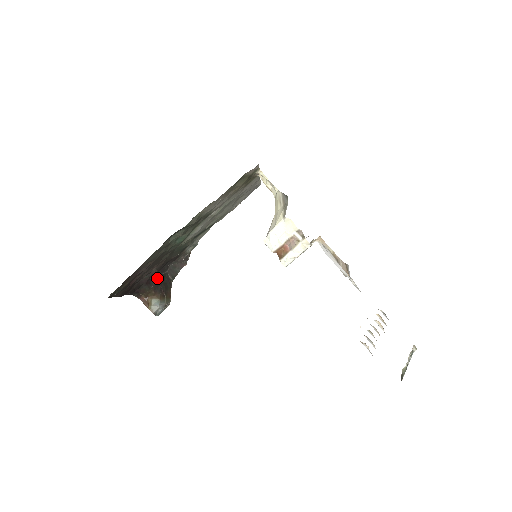
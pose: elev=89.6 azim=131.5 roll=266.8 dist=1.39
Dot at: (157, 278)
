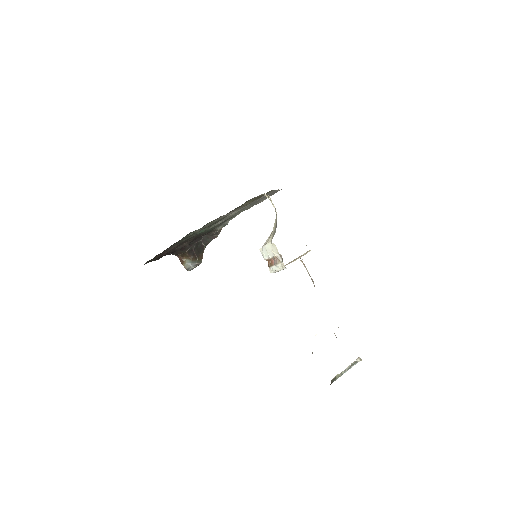
Dot at: (191, 245)
